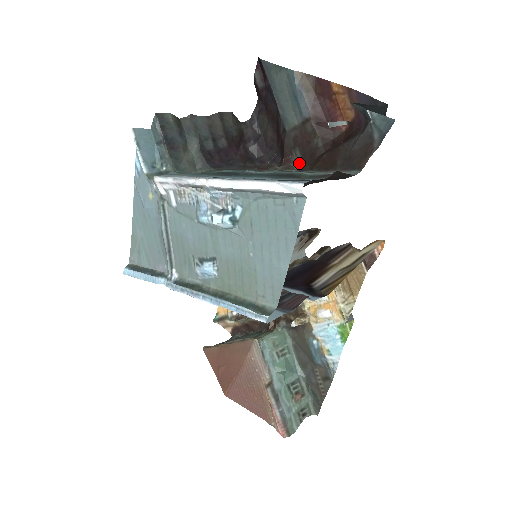
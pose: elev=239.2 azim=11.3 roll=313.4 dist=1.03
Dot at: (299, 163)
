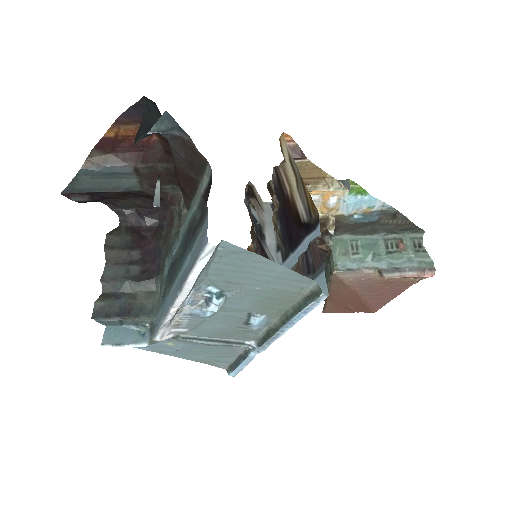
Dot at: (177, 189)
